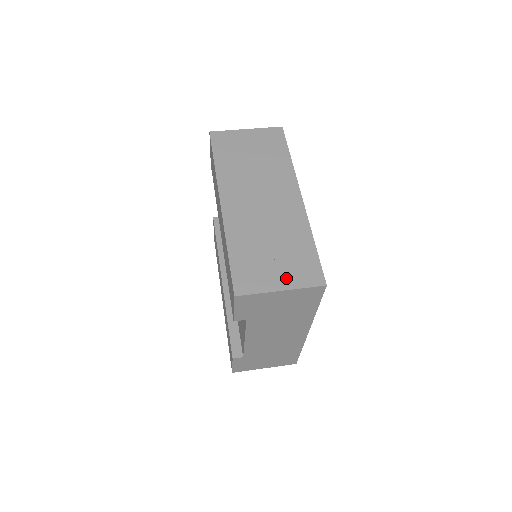
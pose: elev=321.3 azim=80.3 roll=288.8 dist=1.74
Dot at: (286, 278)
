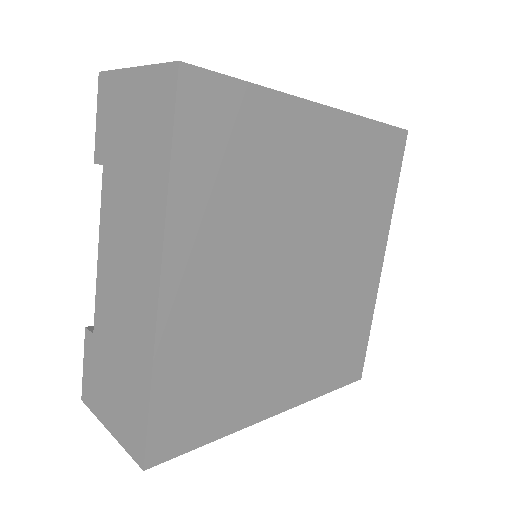
Dot at: occluded
